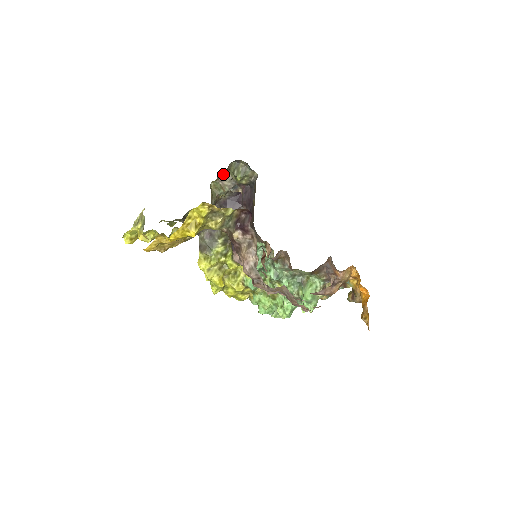
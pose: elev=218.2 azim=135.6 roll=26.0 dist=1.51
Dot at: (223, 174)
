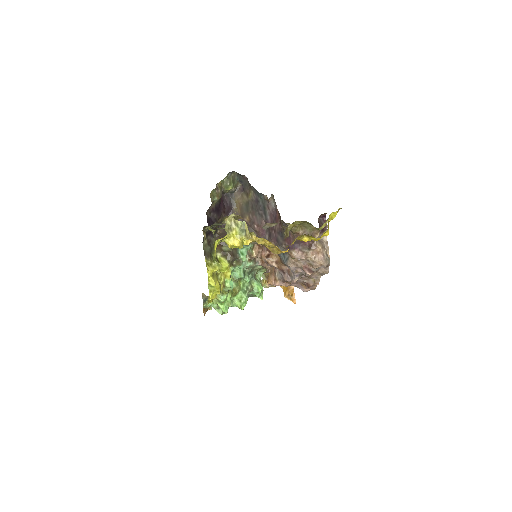
Dot at: (218, 183)
